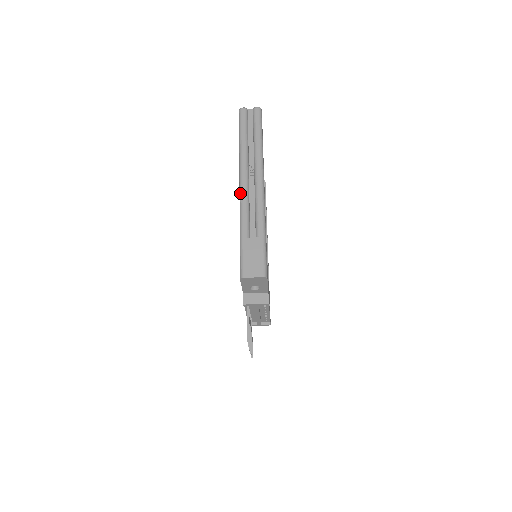
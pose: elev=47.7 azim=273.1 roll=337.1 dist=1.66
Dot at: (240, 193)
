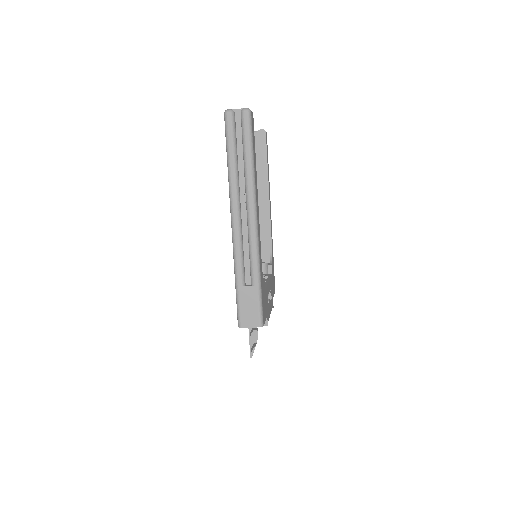
Dot at: (232, 233)
